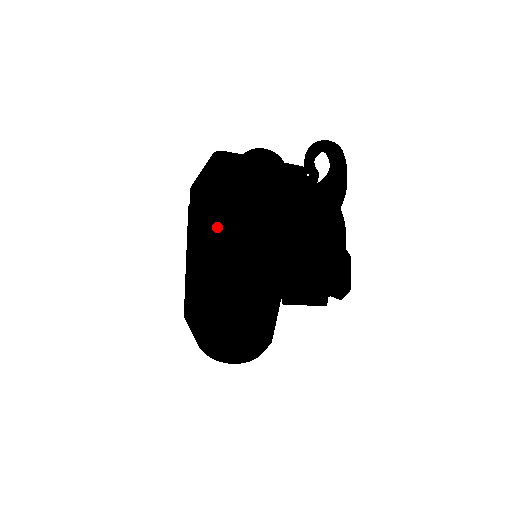
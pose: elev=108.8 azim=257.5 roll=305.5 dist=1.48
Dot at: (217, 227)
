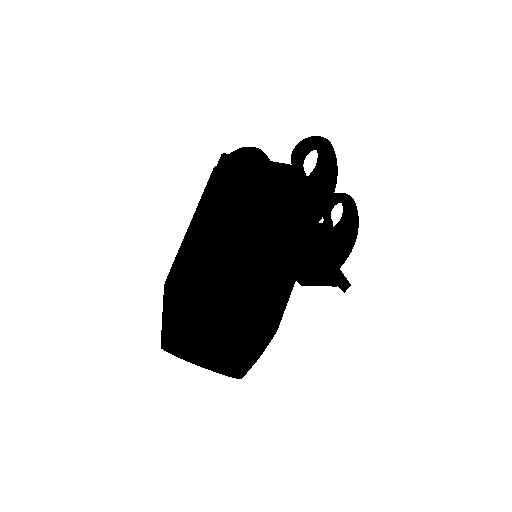
Dot at: (230, 165)
